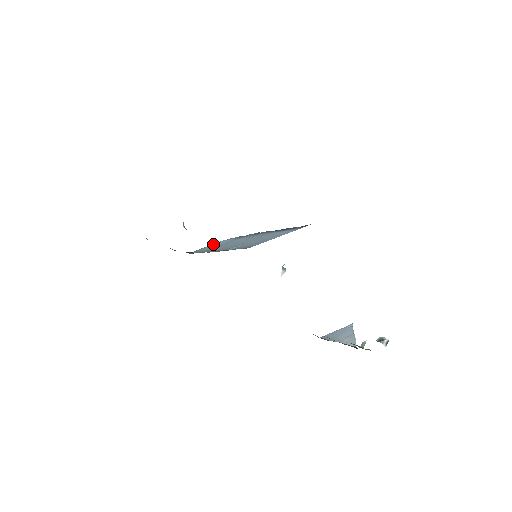
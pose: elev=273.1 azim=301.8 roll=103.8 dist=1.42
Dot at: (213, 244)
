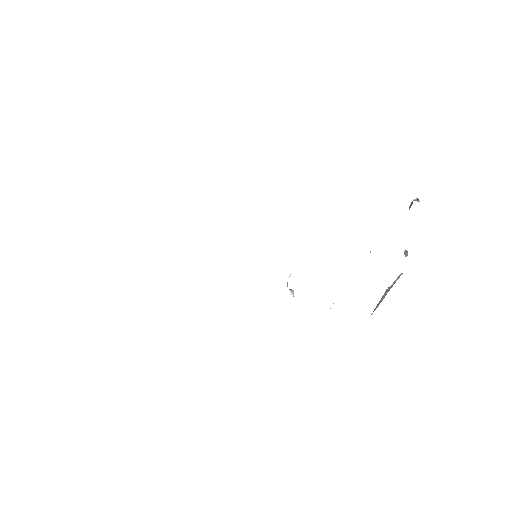
Dot at: occluded
